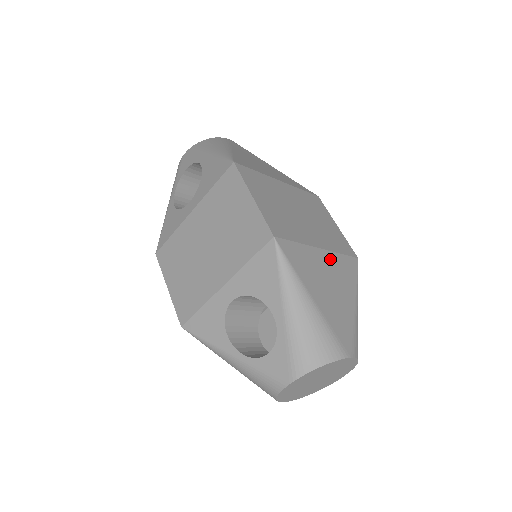
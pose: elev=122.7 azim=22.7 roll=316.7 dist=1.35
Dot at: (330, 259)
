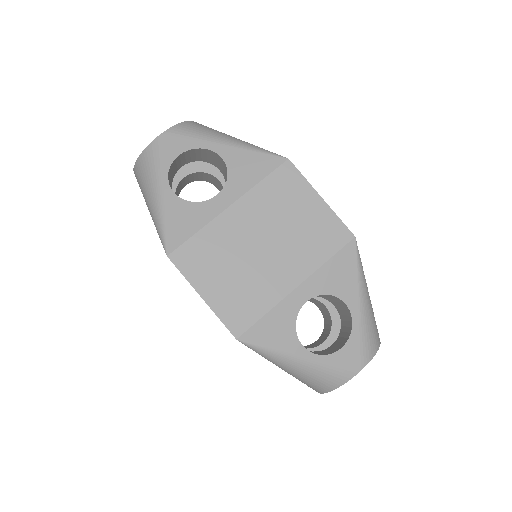
Dot at: occluded
